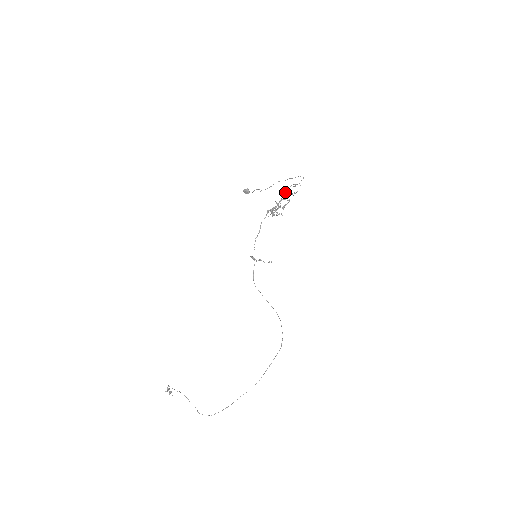
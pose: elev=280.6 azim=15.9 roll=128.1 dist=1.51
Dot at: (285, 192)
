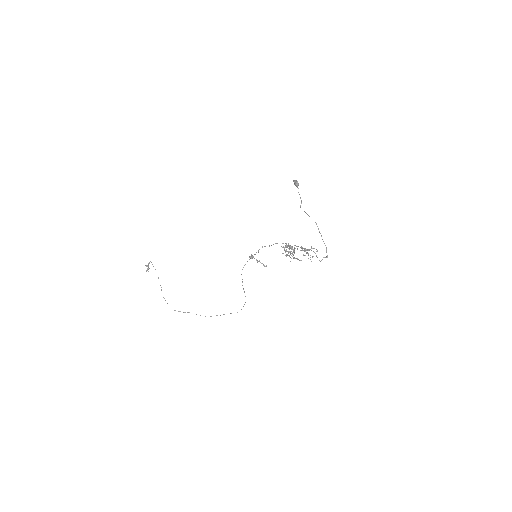
Dot at: (306, 249)
